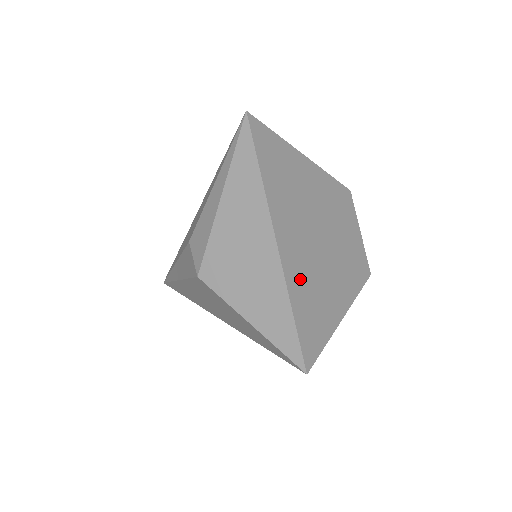
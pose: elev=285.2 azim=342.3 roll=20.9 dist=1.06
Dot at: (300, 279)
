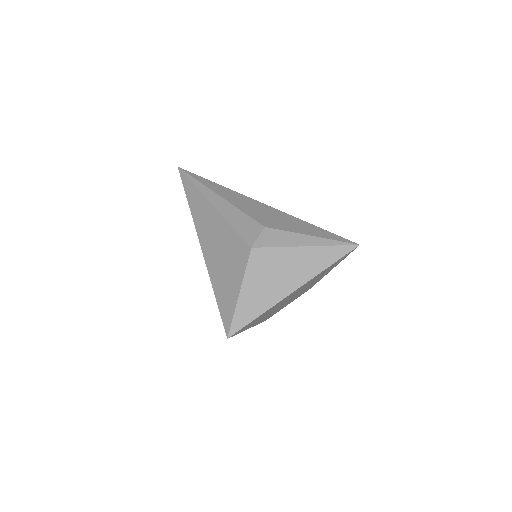
Dot at: occluded
